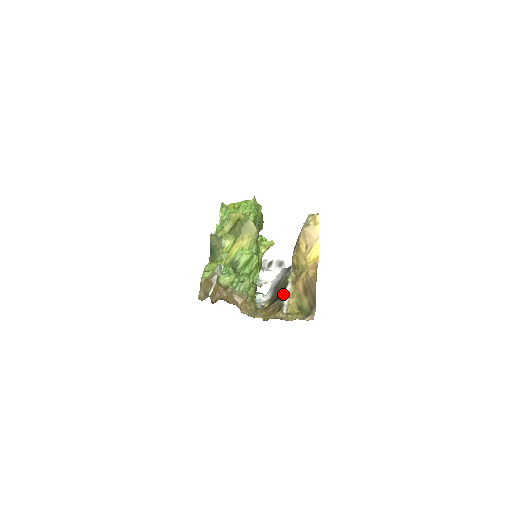
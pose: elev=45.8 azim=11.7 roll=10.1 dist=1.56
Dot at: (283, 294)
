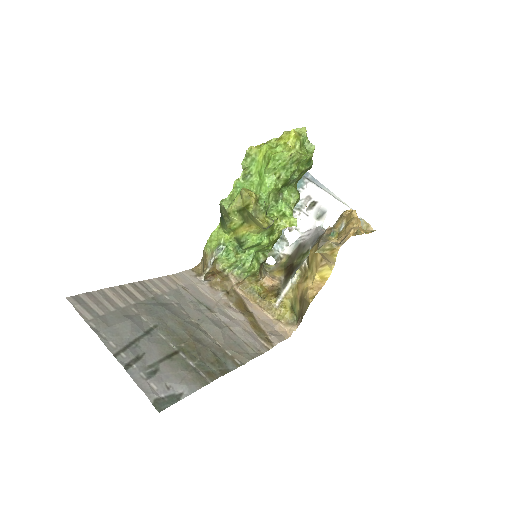
Dot at: (287, 281)
